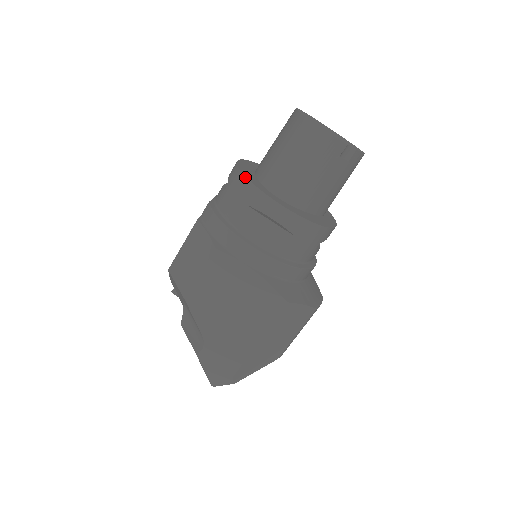
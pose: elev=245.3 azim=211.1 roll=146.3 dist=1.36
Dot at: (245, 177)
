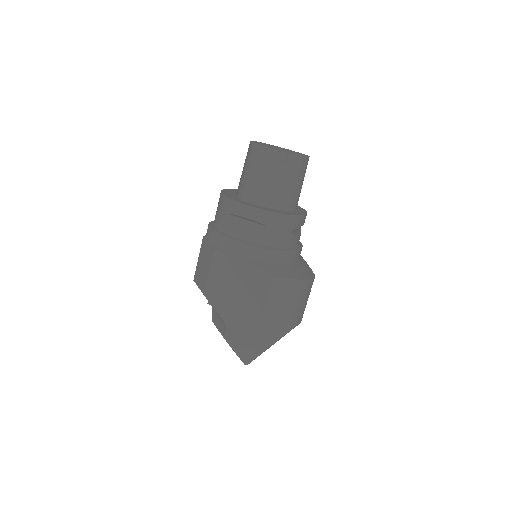
Dot at: (224, 196)
